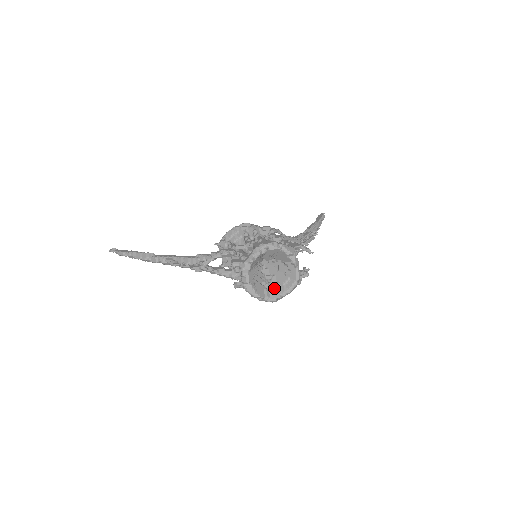
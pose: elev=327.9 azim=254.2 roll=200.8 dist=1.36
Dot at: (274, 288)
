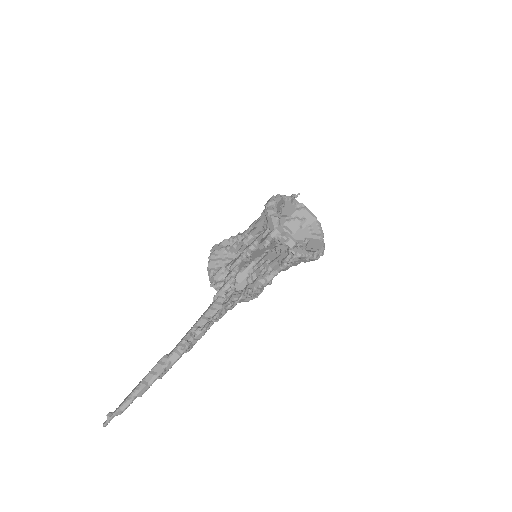
Dot at: (310, 243)
